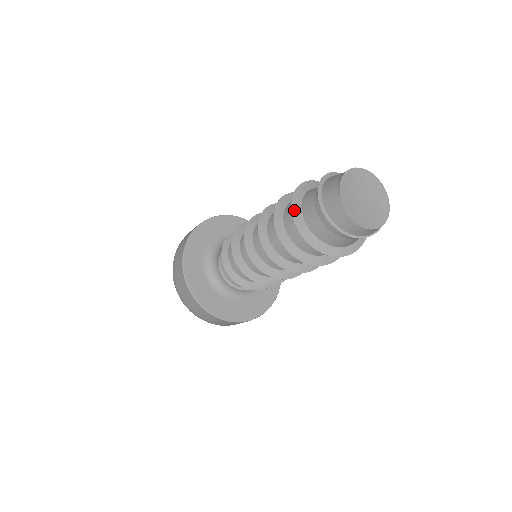
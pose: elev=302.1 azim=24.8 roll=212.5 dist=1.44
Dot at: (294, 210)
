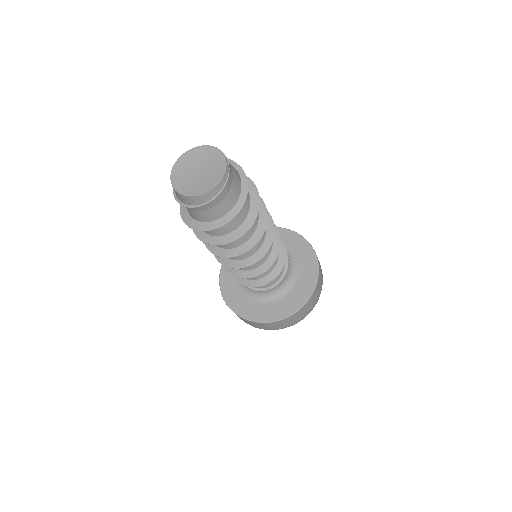
Dot at: occluded
